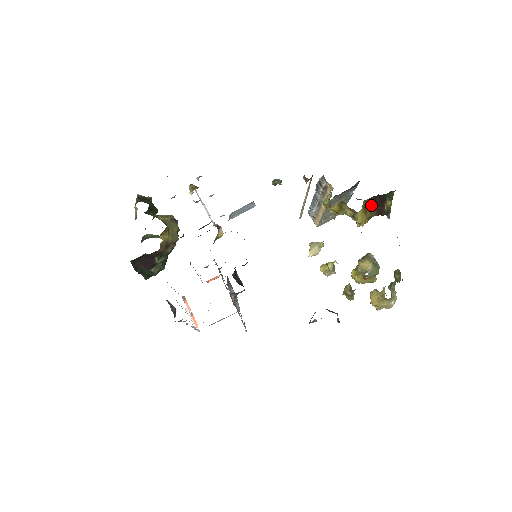
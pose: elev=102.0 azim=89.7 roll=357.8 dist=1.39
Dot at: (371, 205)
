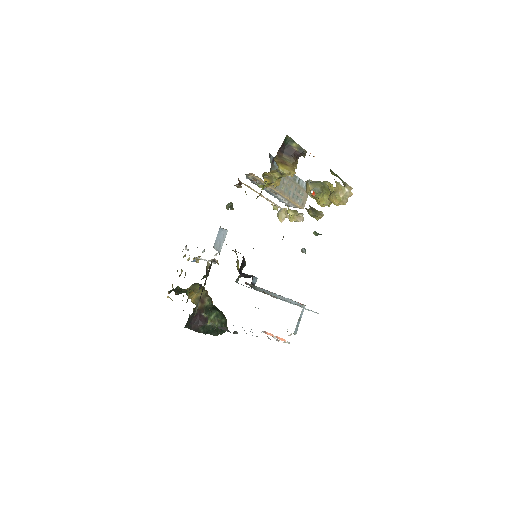
Dot at: (284, 157)
